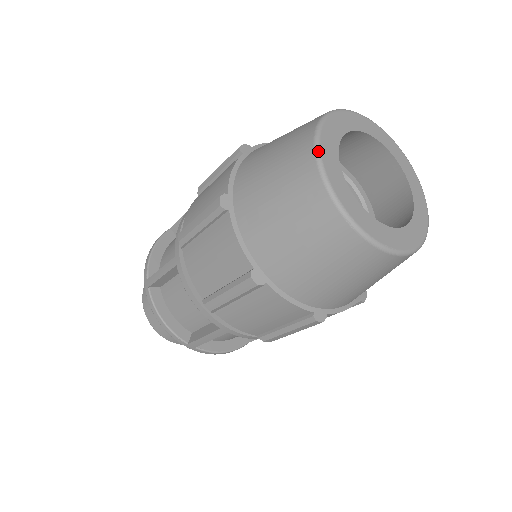
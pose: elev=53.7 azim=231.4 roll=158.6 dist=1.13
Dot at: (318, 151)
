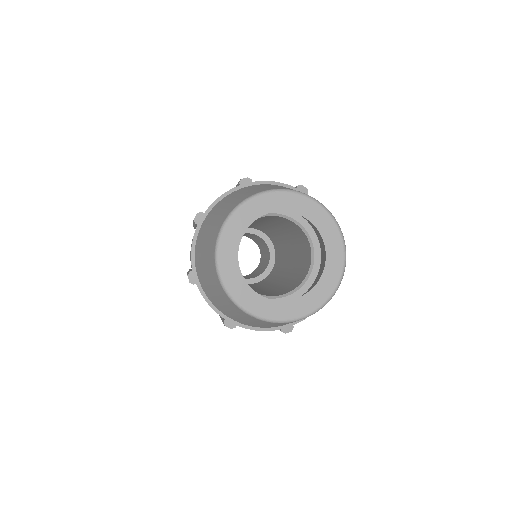
Dot at: (218, 271)
